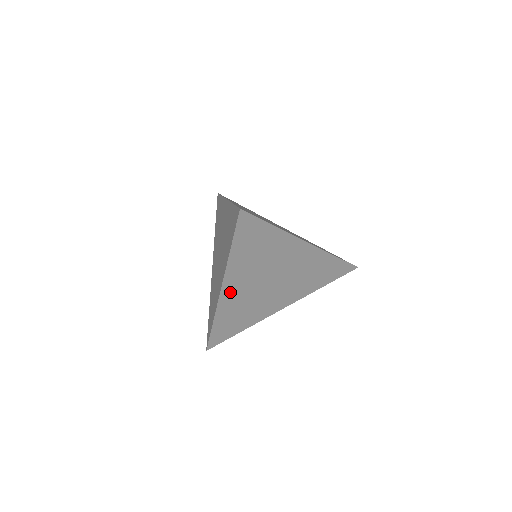
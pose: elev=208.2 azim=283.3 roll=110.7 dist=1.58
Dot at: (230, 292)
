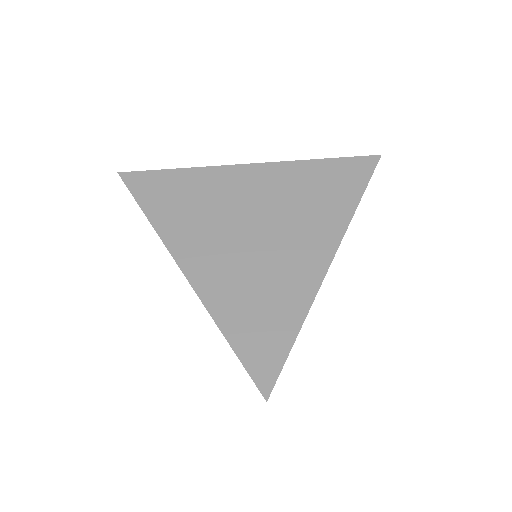
Dot at: (202, 271)
